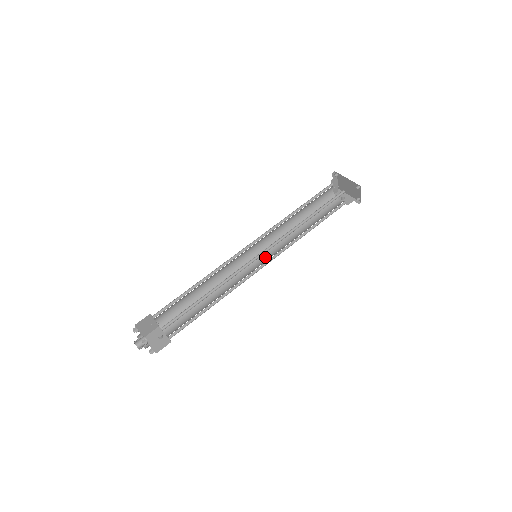
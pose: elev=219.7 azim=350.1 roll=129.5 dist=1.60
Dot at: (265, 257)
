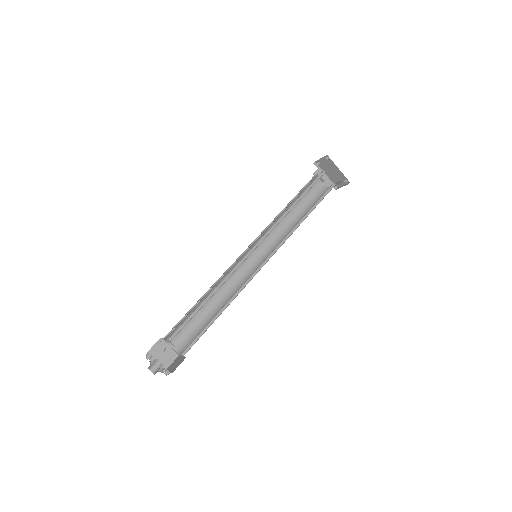
Dot at: (258, 251)
